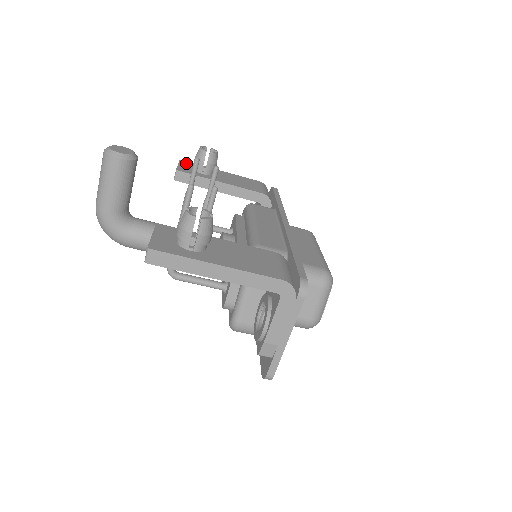
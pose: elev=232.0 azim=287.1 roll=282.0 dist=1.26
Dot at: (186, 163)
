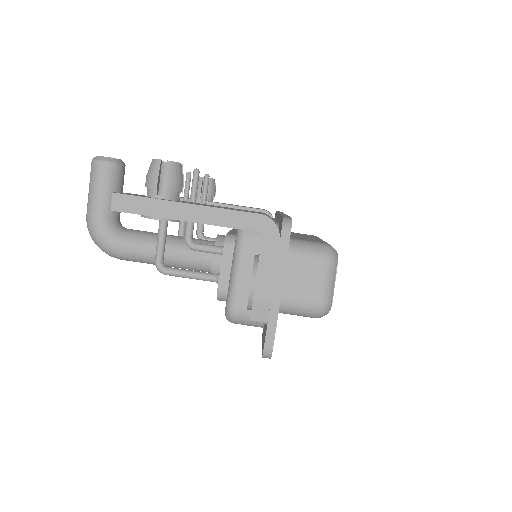
Dot at: occluded
